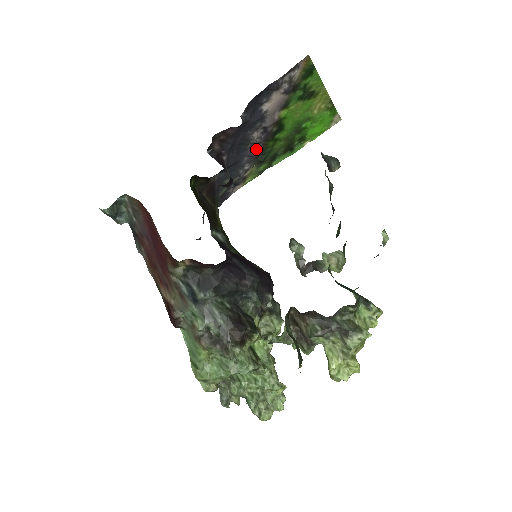
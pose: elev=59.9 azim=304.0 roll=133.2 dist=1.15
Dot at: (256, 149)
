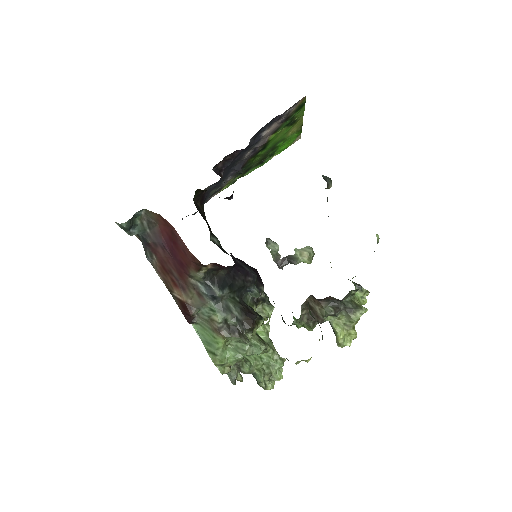
Dot at: (241, 164)
